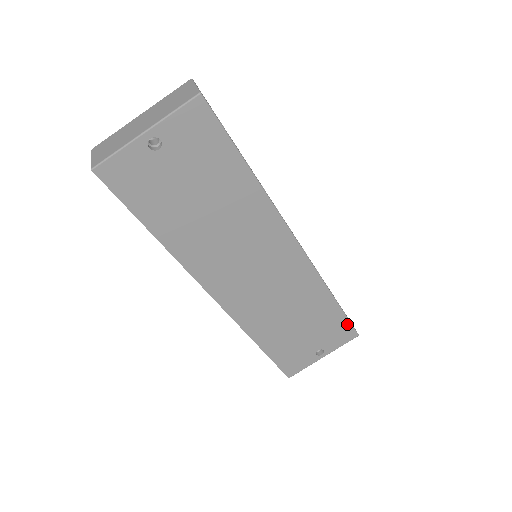
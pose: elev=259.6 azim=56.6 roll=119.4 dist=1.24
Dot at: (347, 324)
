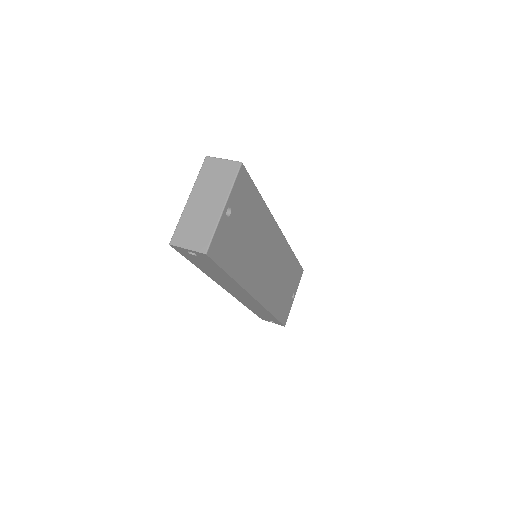
Dot at: (299, 267)
